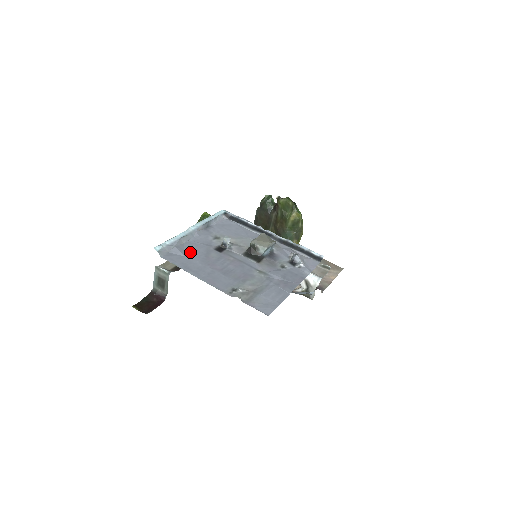
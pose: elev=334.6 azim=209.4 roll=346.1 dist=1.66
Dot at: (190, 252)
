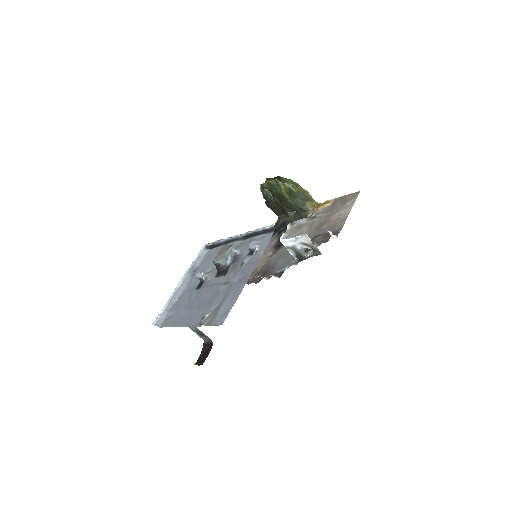
Dot at: (178, 307)
